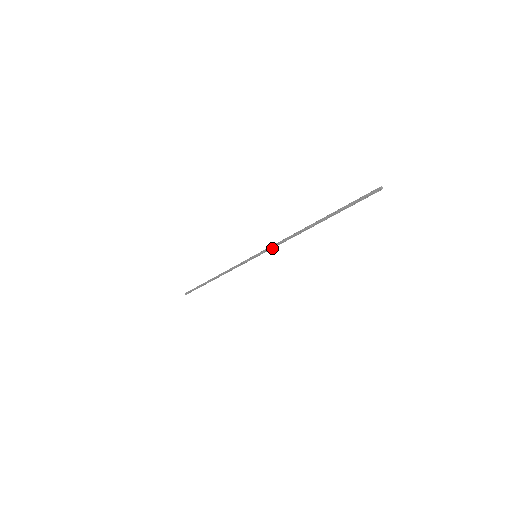
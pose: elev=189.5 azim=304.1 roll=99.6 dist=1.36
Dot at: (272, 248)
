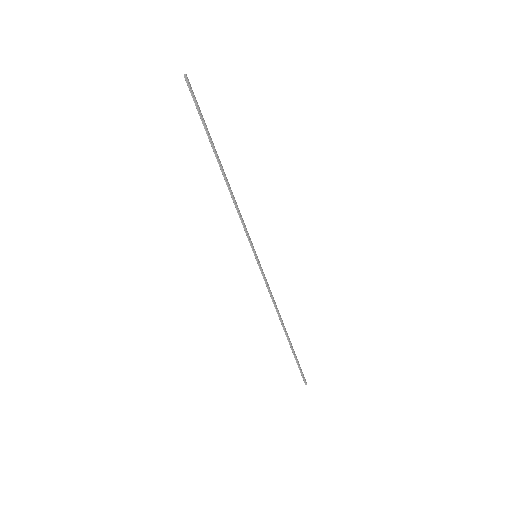
Dot at: (246, 230)
